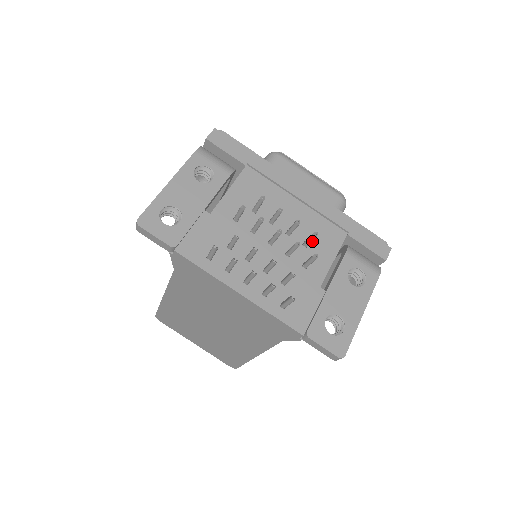
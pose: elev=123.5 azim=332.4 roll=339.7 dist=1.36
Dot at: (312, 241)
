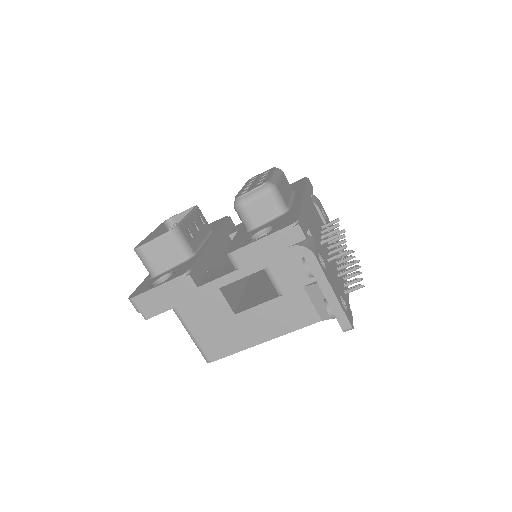
Dot at: (319, 222)
